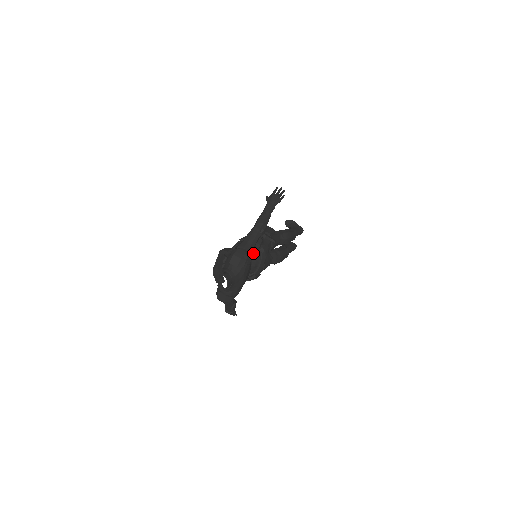
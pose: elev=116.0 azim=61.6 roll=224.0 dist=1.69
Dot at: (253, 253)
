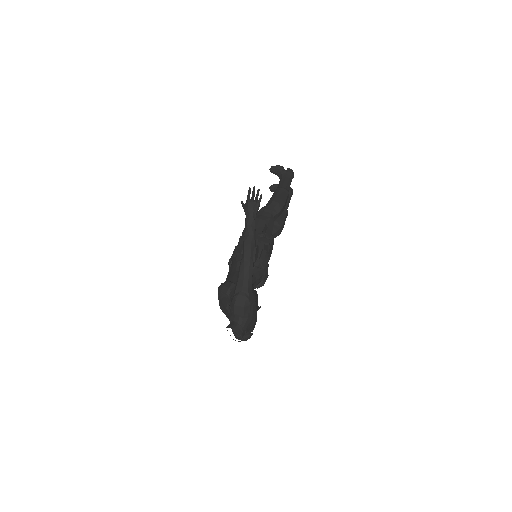
Dot at: occluded
